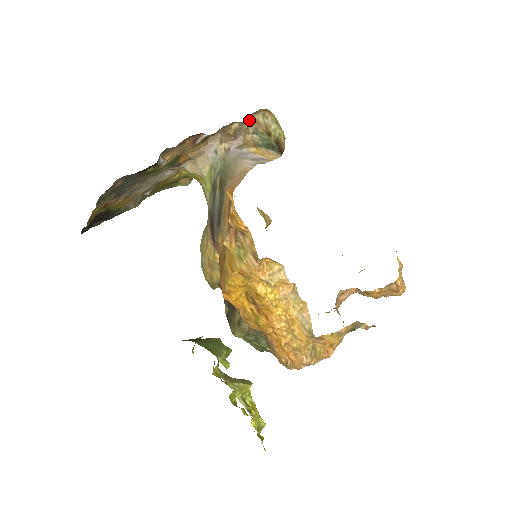
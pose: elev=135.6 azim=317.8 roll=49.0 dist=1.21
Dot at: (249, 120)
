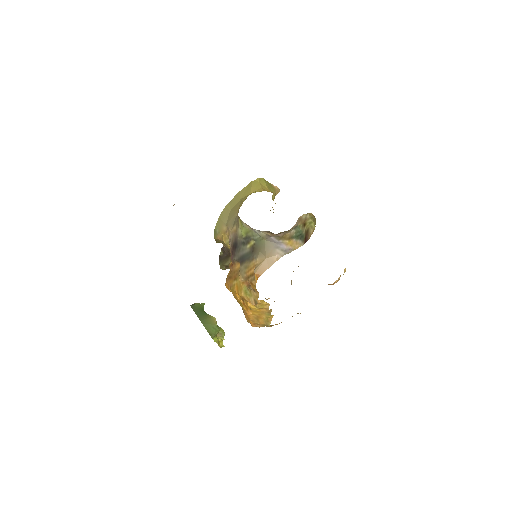
Dot at: occluded
